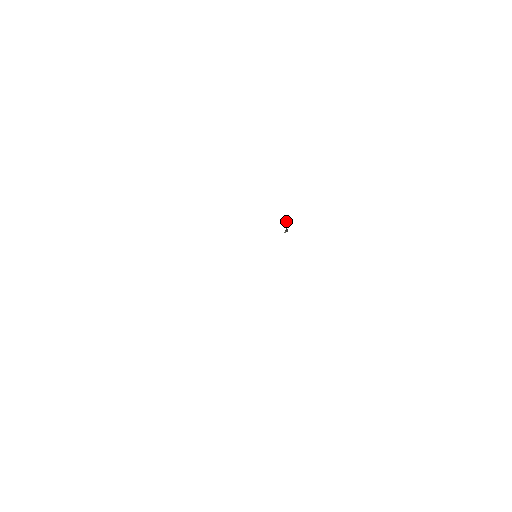
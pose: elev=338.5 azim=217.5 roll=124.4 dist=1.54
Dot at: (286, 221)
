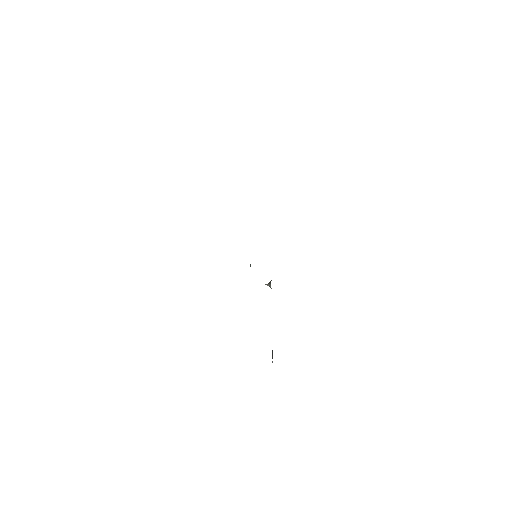
Dot at: occluded
